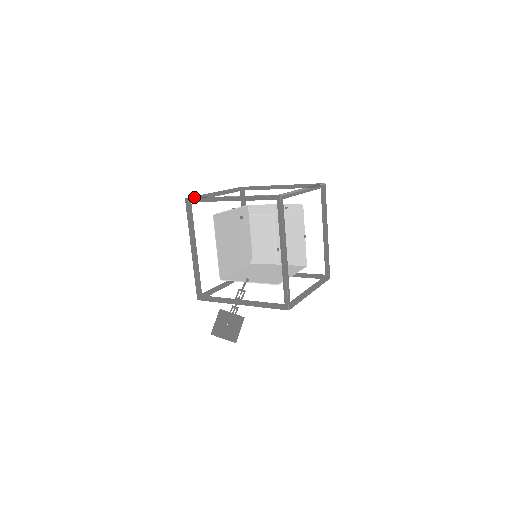
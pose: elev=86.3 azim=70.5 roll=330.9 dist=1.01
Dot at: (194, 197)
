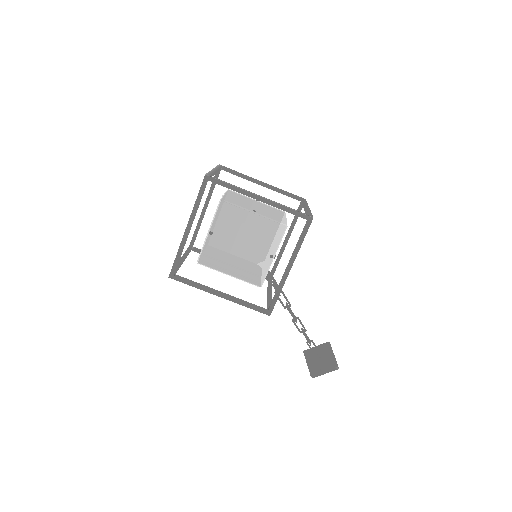
Dot at: (221, 166)
